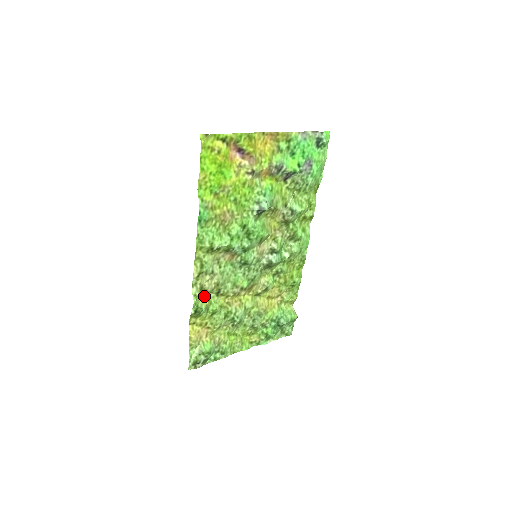
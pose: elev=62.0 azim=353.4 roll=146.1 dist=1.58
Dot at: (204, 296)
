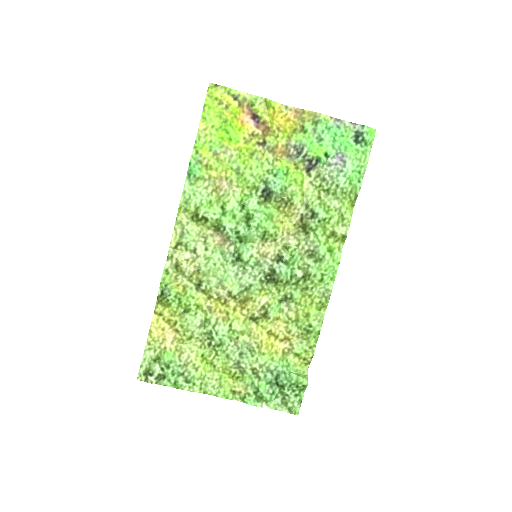
Dot at: (180, 281)
